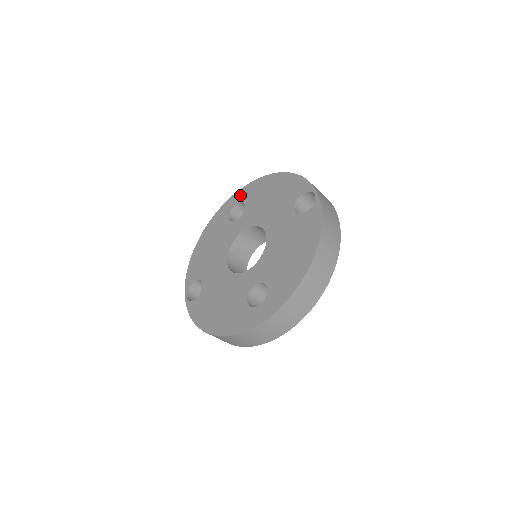
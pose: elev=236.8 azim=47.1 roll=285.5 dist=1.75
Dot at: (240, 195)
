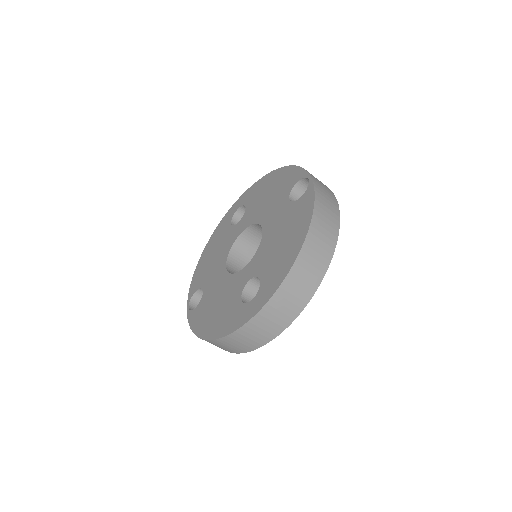
Dot at: (242, 199)
